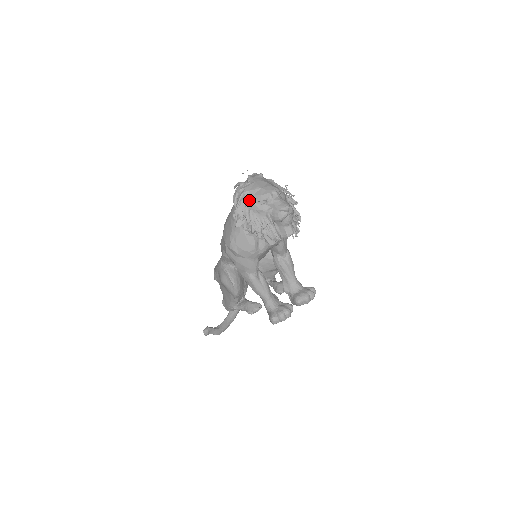
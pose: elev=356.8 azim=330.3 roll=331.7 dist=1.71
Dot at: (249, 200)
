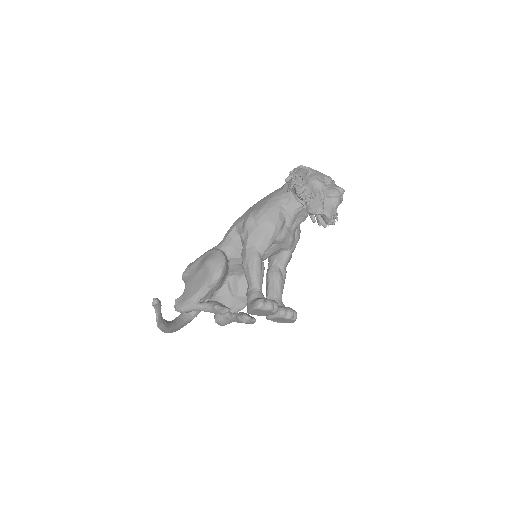
Dot at: (310, 174)
